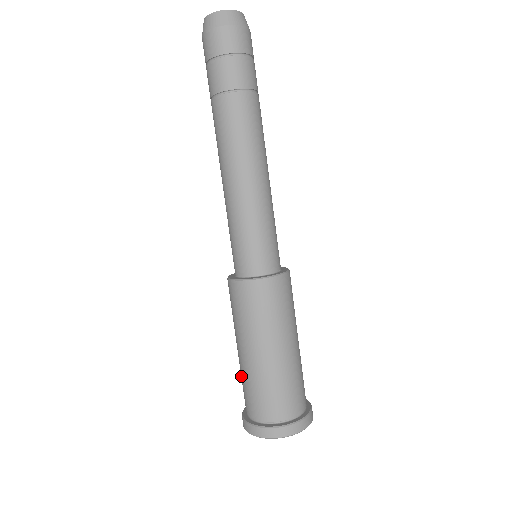
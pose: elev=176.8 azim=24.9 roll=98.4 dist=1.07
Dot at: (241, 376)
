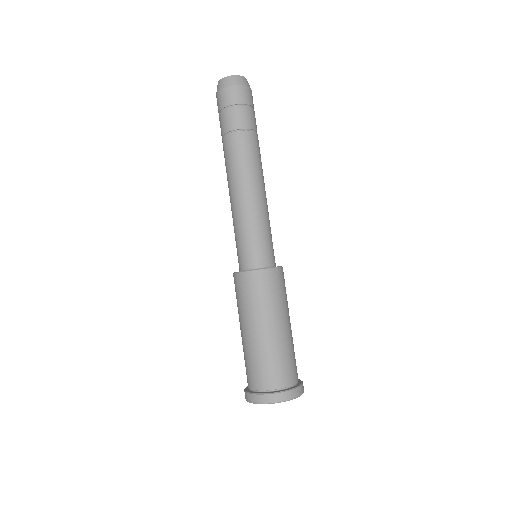
Dot at: (245, 355)
